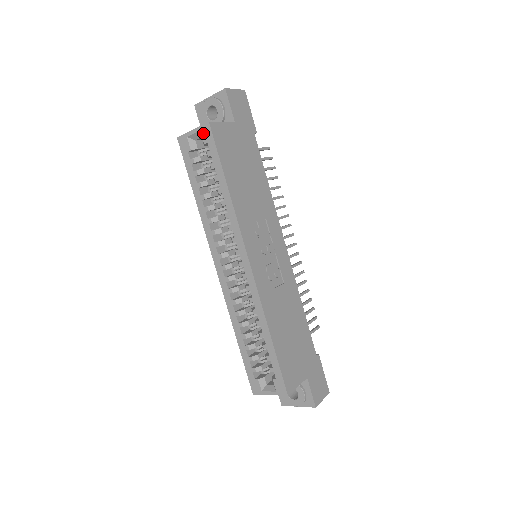
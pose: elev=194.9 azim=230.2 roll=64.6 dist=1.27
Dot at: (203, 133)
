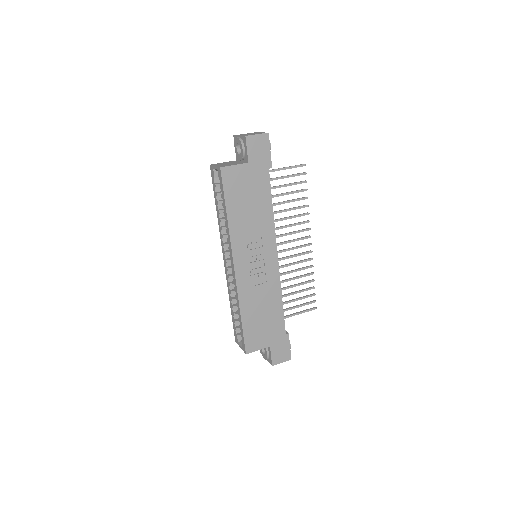
Dot at: (218, 172)
